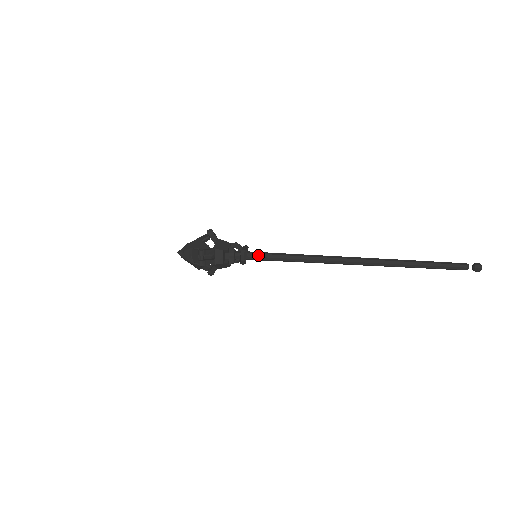
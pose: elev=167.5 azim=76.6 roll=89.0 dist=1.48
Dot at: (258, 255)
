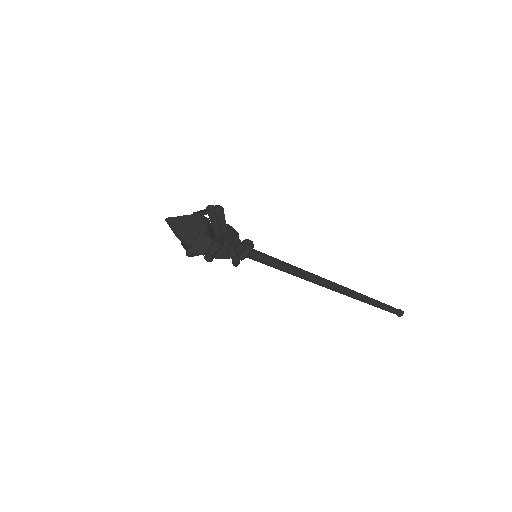
Dot at: (259, 252)
